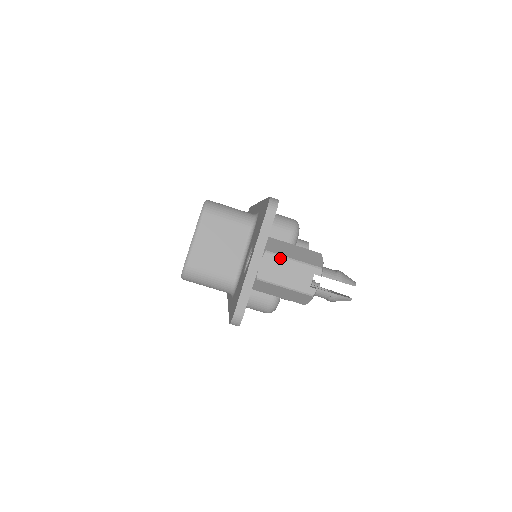
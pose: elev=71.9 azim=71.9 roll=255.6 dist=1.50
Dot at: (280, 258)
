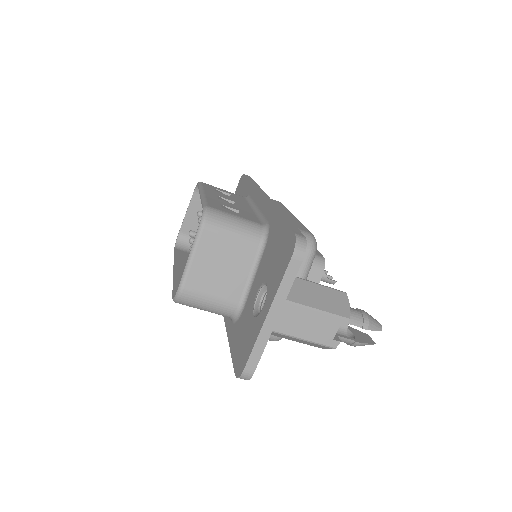
Dot at: (302, 309)
